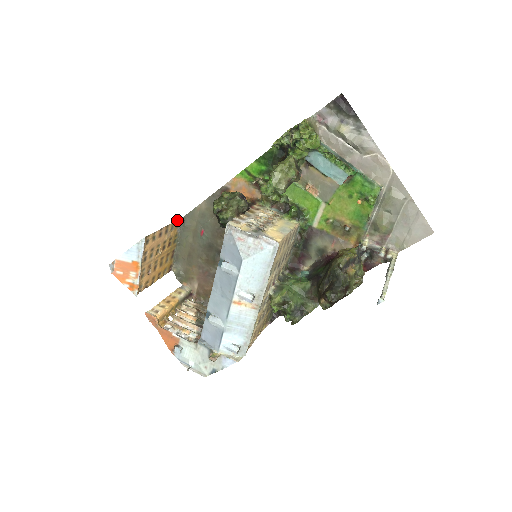
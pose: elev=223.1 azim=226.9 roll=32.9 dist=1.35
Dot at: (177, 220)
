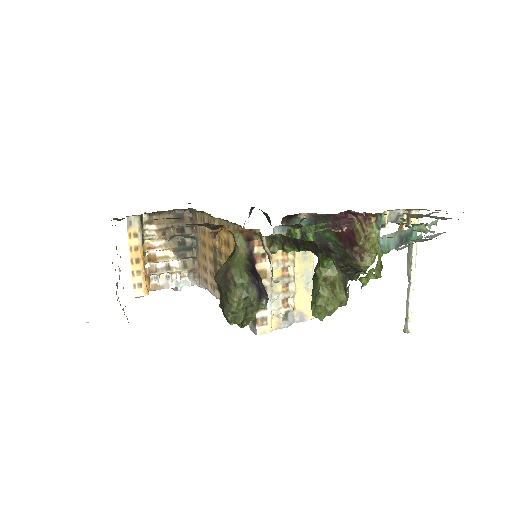
Dot at: occluded
